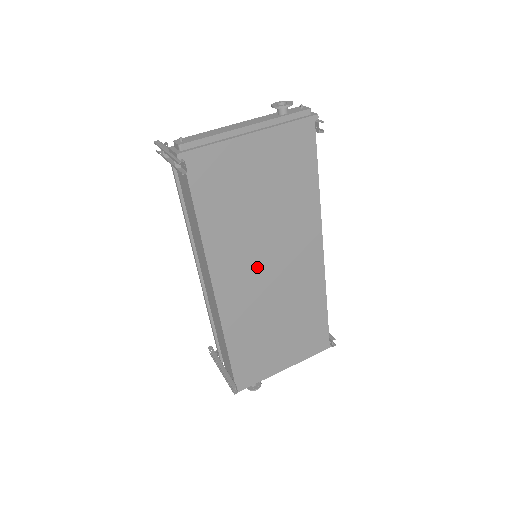
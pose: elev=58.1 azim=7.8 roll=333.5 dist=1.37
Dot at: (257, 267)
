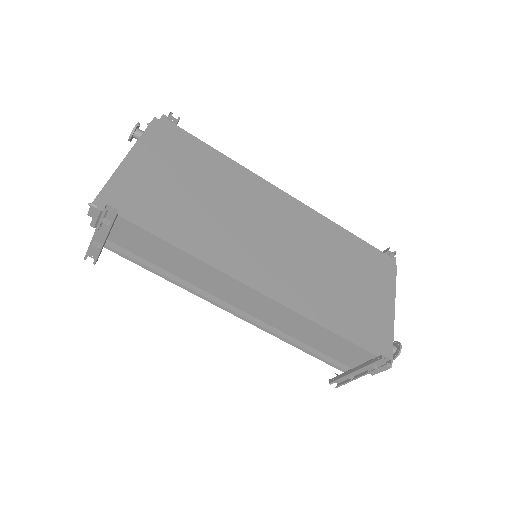
Dot at: (261, 244)
